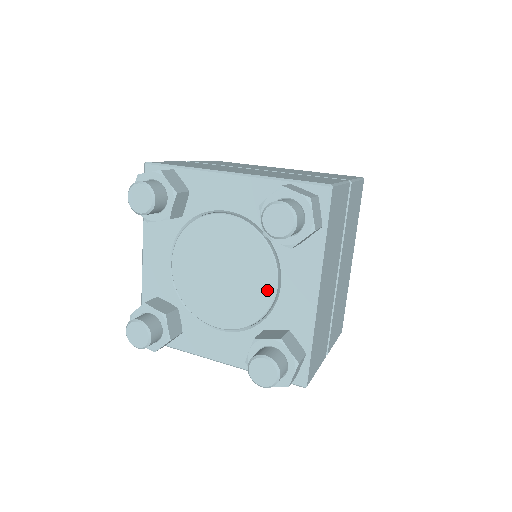
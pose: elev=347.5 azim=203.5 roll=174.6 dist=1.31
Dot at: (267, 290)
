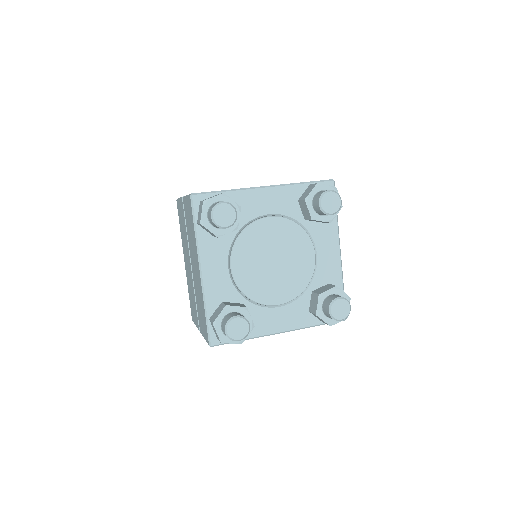
Dot at: (310, 261)
